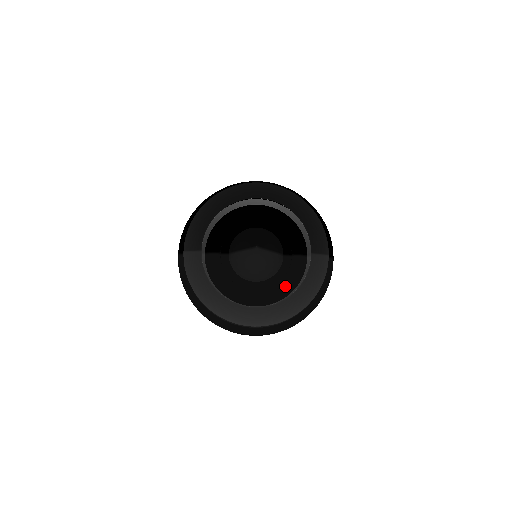
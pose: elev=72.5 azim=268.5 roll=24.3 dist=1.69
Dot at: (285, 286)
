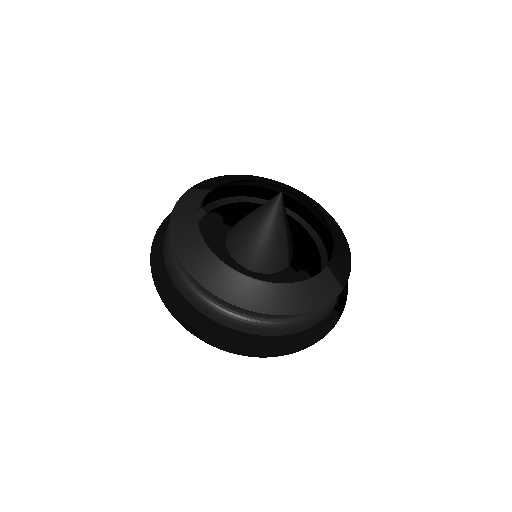
Dot at: occluded
